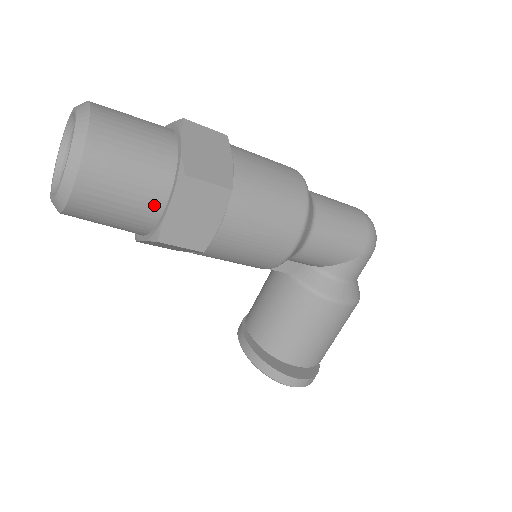
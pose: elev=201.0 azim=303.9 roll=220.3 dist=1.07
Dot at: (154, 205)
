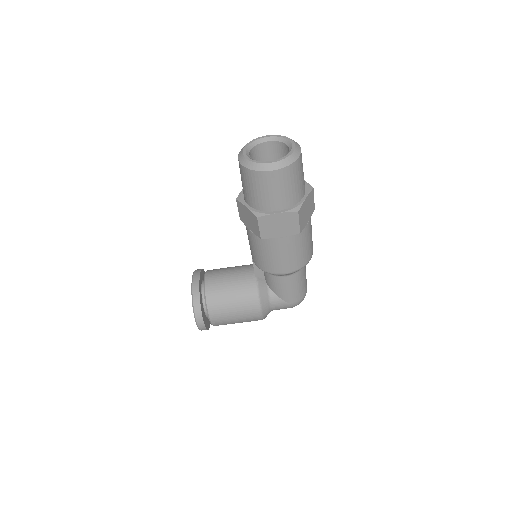
Dot at: (275, 206)
